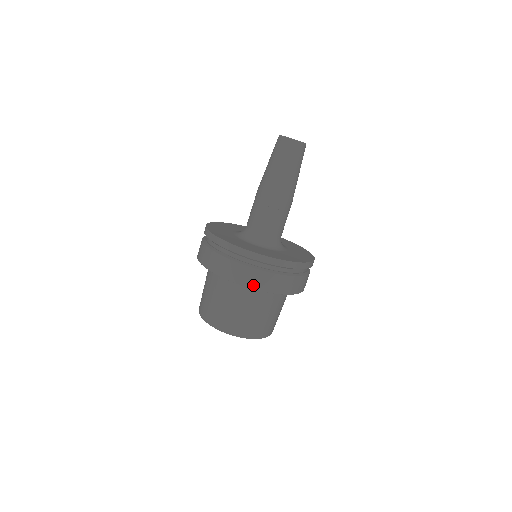
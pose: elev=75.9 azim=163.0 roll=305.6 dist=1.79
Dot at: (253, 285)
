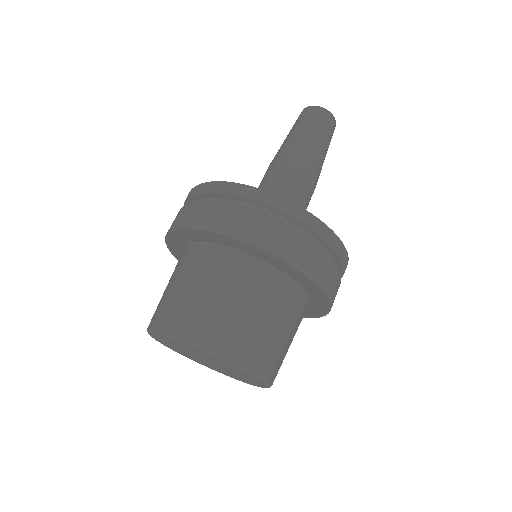
Dot at: (298, 263)
